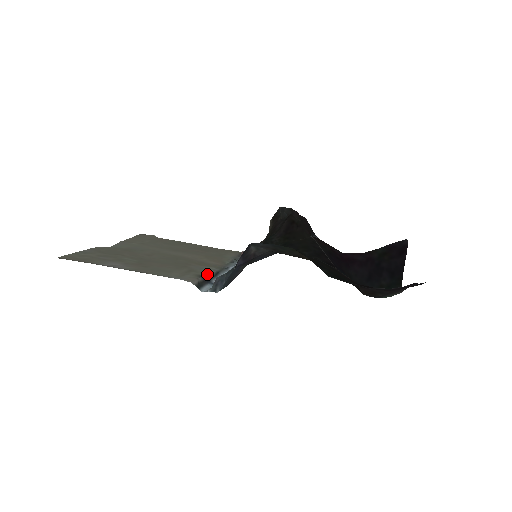
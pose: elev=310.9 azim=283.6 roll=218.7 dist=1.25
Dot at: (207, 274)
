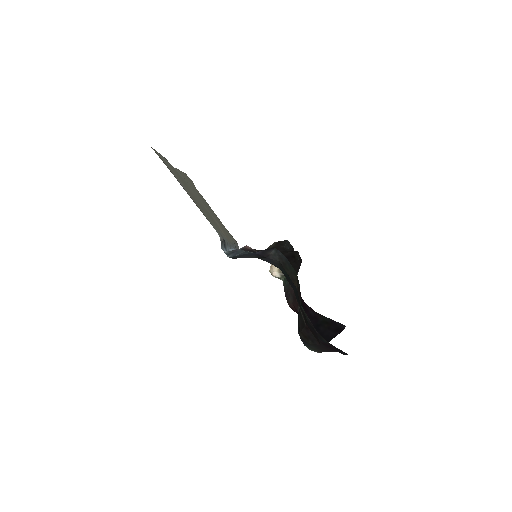
Dot at: occluded
